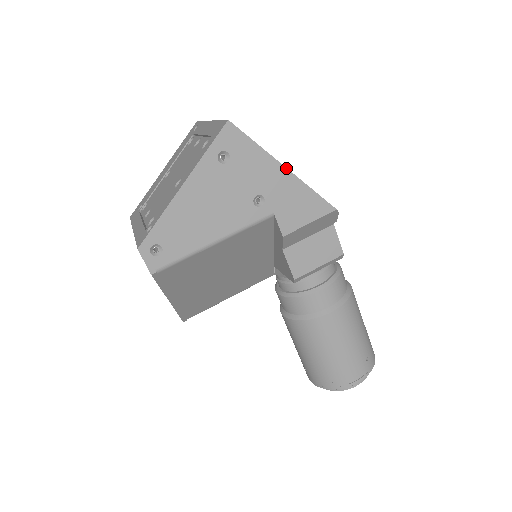
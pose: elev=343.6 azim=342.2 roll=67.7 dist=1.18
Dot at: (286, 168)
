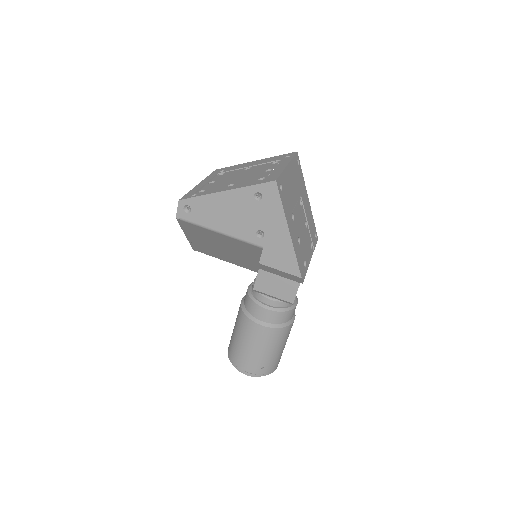
Dot at: (289, 232)
